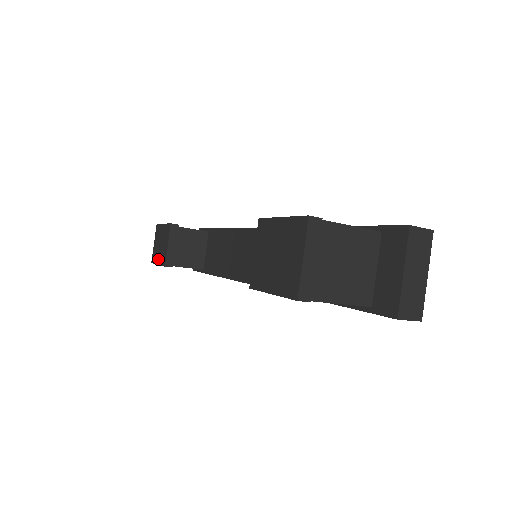
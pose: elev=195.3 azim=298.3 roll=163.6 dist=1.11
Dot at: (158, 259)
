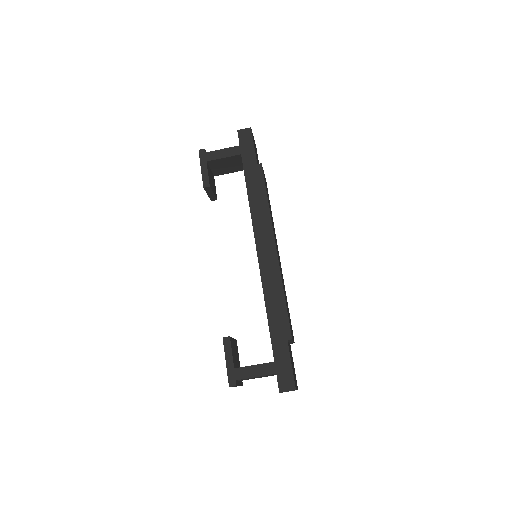
Dot at: (226, 362)
